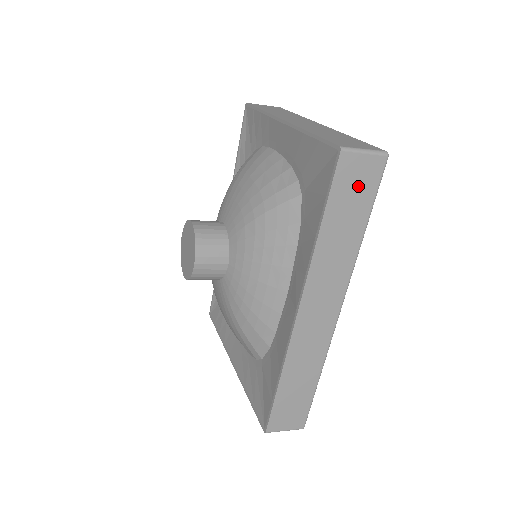
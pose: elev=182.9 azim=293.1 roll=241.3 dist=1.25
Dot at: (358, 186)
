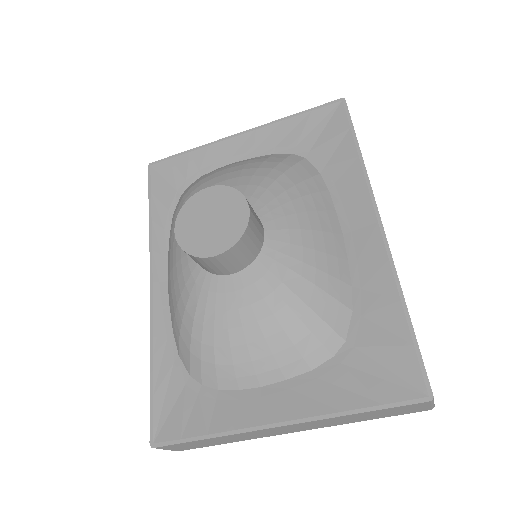
Dot at: occluded
